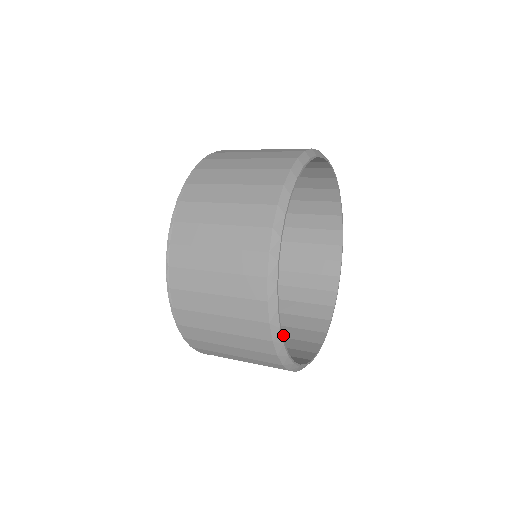
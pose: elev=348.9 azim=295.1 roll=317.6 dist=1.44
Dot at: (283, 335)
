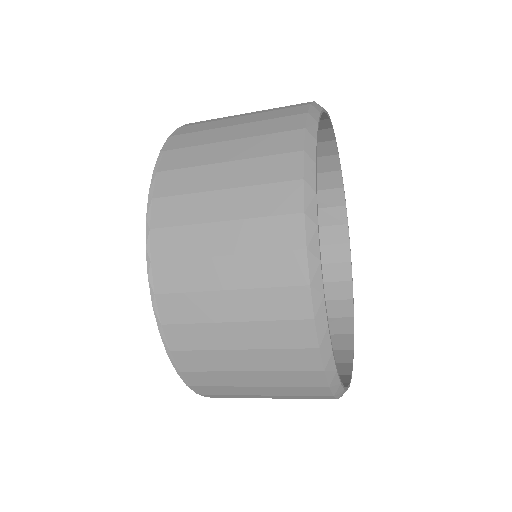
Dot at: occluded
